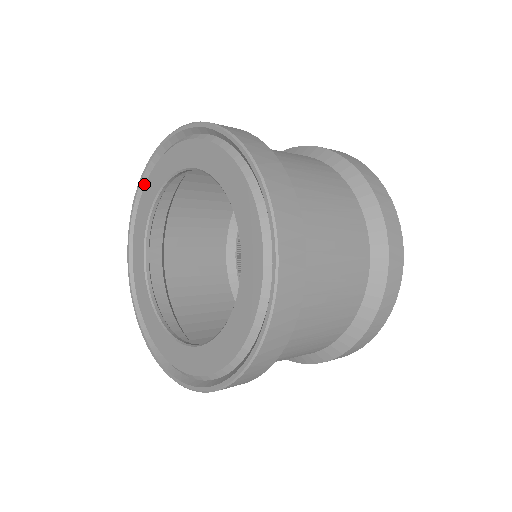
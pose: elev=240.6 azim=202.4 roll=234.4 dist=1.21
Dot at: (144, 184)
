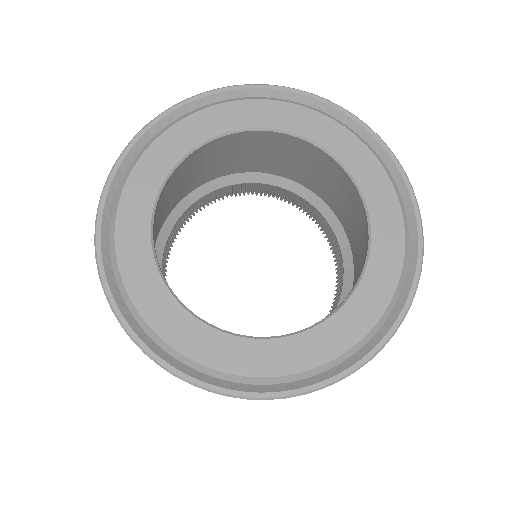
Dot at: (183, 111)
